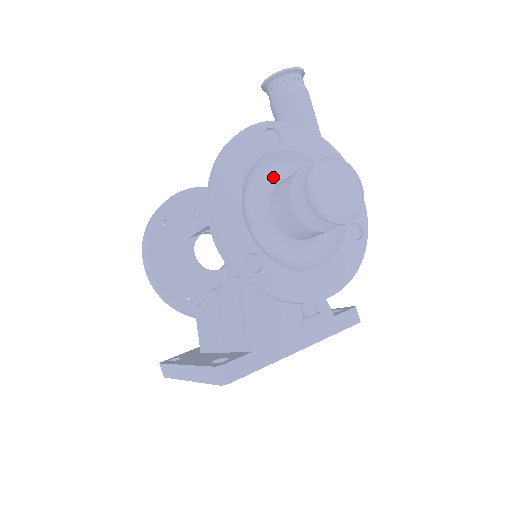
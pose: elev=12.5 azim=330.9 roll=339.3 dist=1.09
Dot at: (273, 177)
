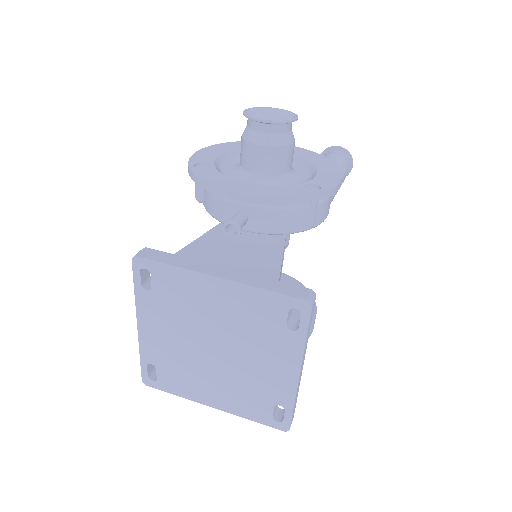
Dot at: occluded
